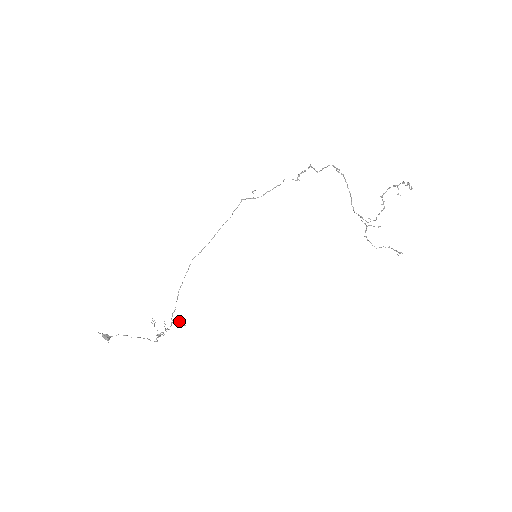
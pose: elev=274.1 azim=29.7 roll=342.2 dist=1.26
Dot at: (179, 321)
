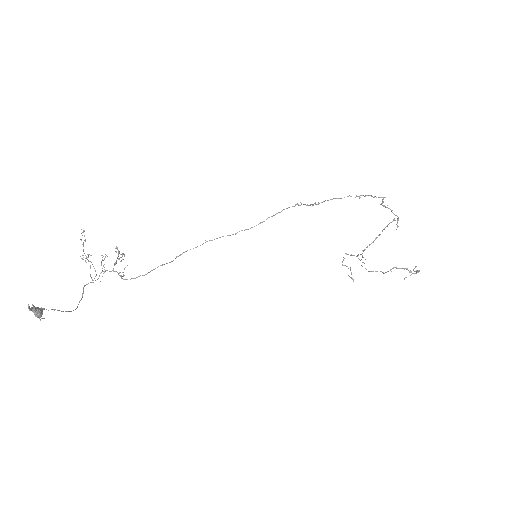
Dot at: (119, 253)
